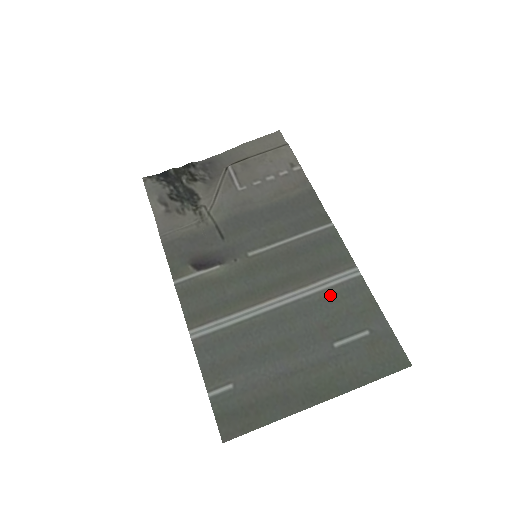
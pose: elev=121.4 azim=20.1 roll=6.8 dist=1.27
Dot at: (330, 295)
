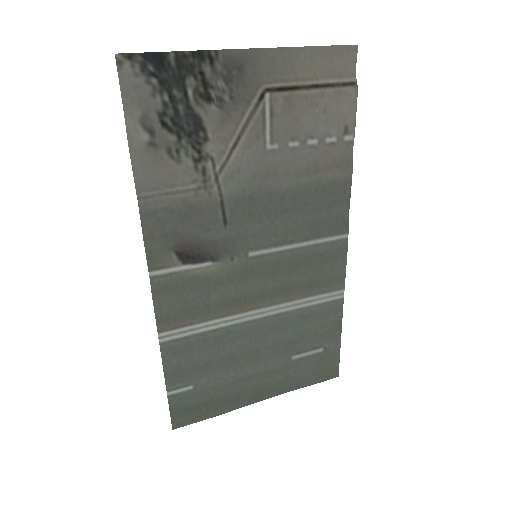
Dot at: (309, 313)
